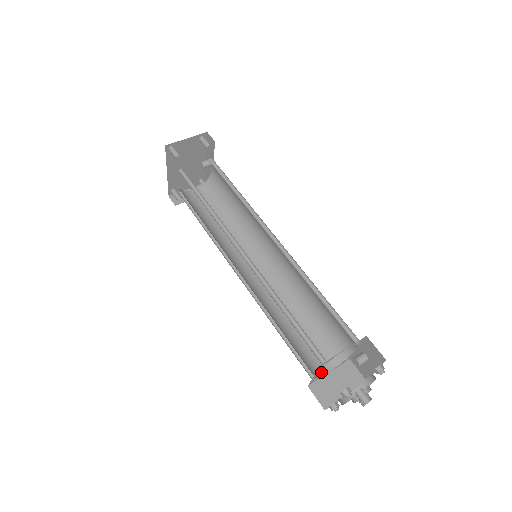
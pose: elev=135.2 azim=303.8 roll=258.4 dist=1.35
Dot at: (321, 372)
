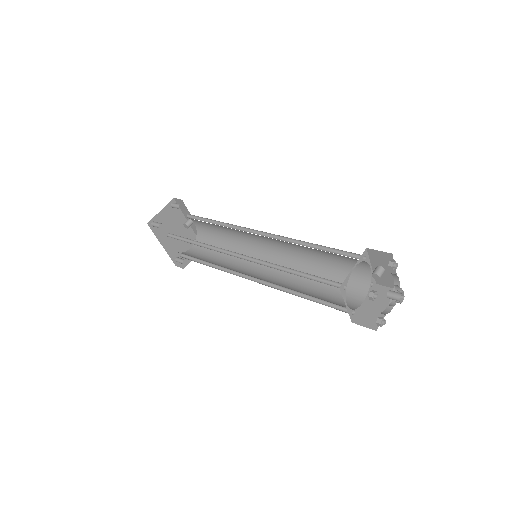
Dot at: (356, 305)
